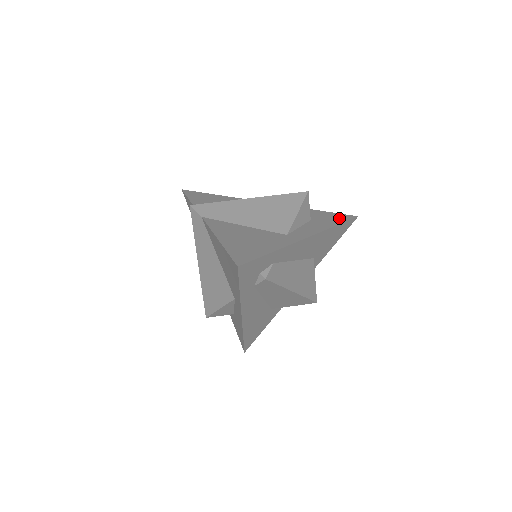
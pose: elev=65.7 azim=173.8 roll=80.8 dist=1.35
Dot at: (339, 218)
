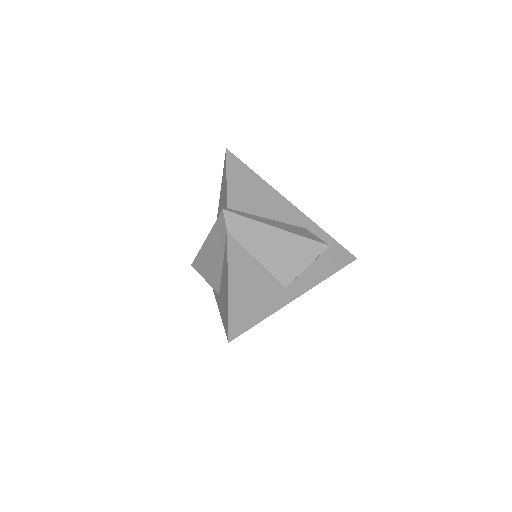
Dot at: (340, 260)
